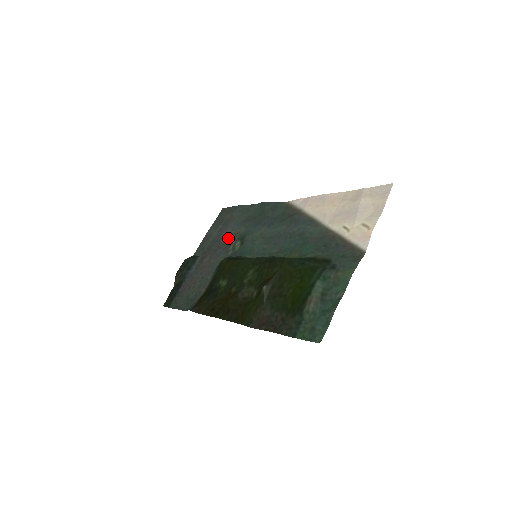
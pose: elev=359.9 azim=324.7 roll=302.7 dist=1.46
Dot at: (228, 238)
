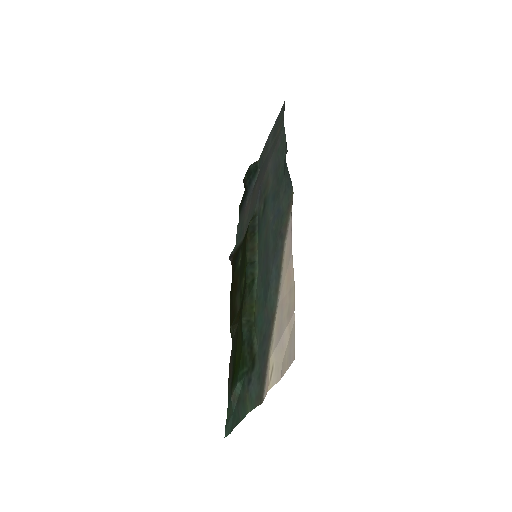
Dot at: (265, 180)
